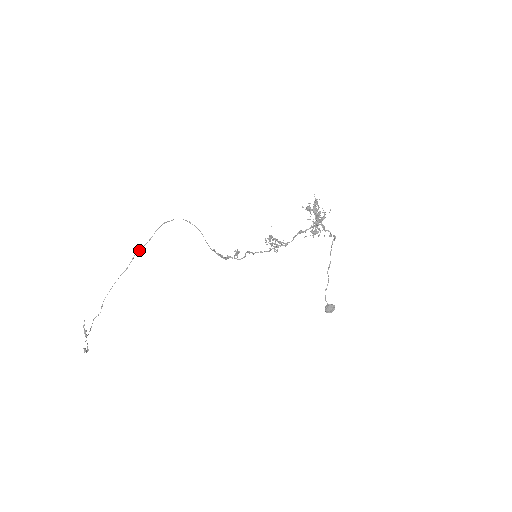
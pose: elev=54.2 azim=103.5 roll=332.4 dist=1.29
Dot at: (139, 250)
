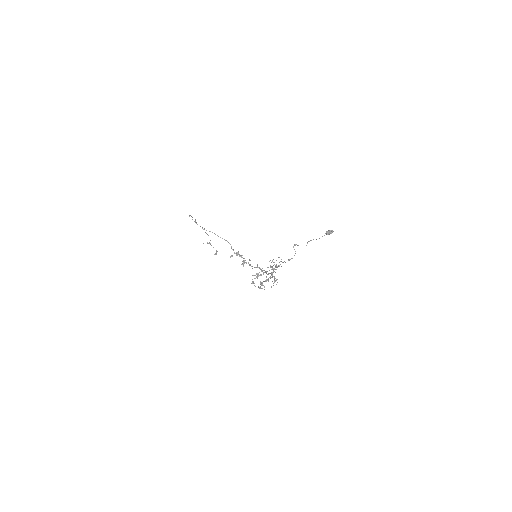
Dot at: occluded
